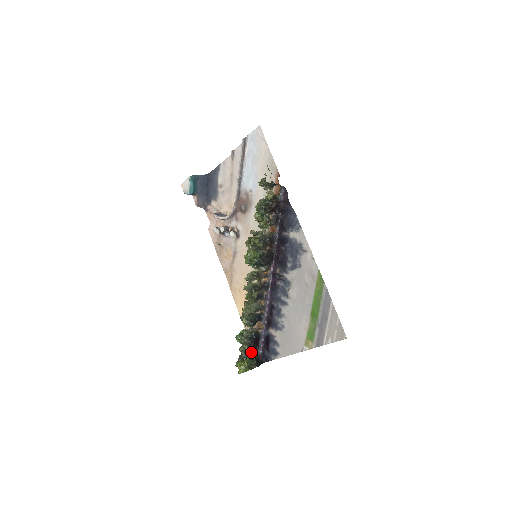
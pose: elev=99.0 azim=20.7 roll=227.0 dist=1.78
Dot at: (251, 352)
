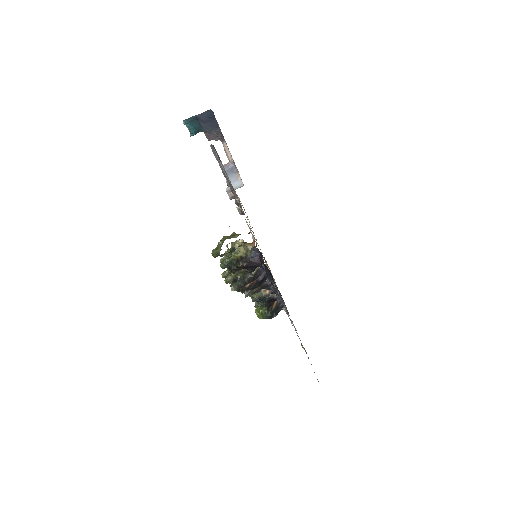
Dot at: (266, 307)
